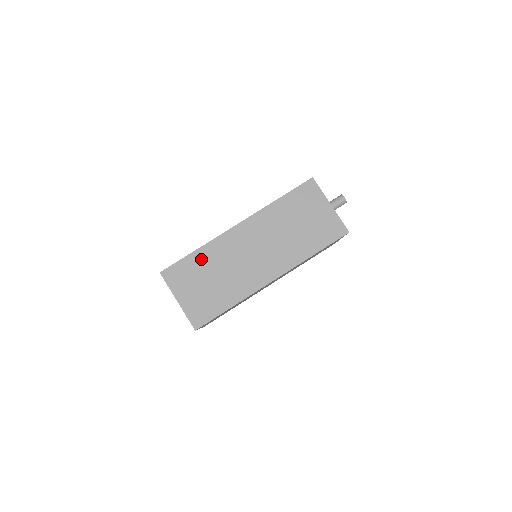
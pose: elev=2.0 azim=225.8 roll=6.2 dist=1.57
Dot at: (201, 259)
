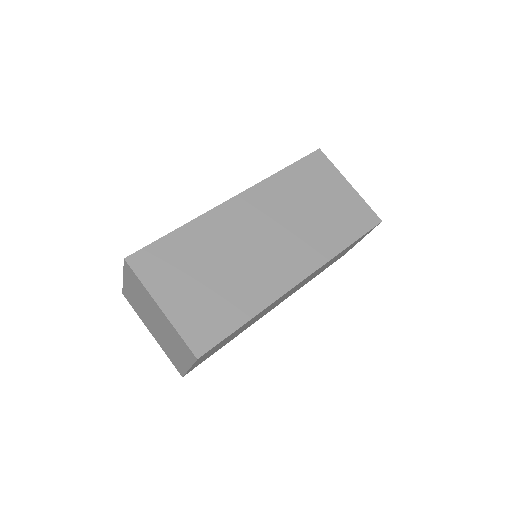
Dot at: occluded
